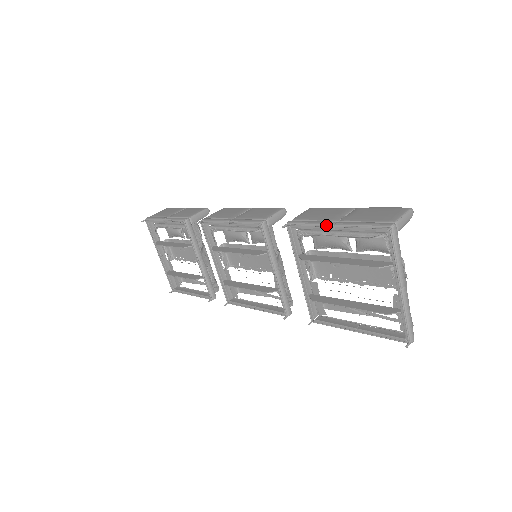
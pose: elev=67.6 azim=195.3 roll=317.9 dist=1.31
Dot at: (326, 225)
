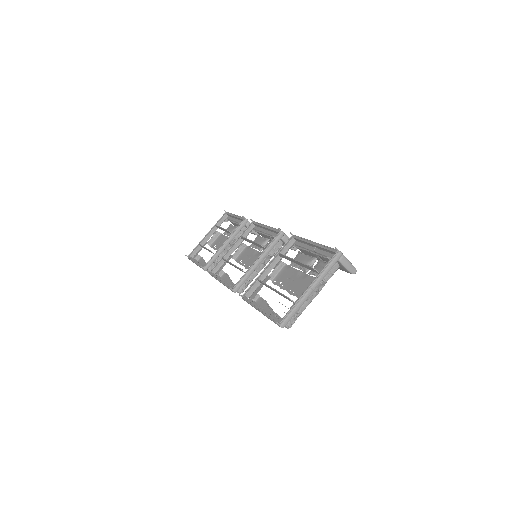
Dot at: (311, 241)
